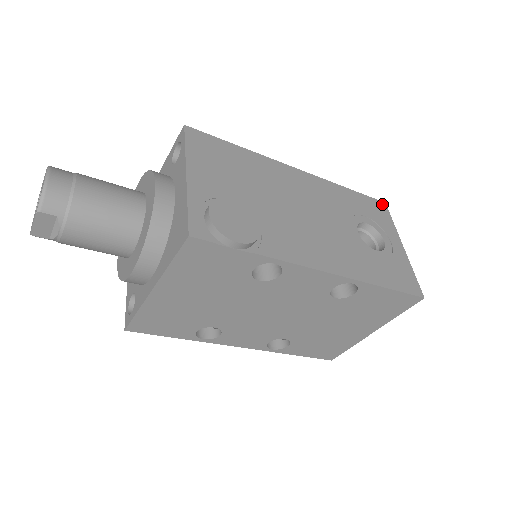
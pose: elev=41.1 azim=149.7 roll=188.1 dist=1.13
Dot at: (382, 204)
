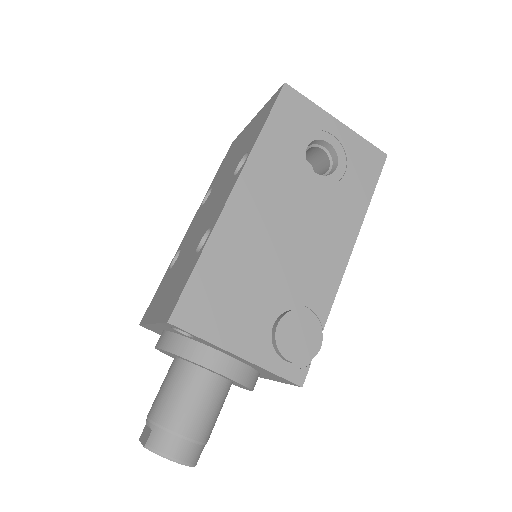
Dot at: (286, 91)
